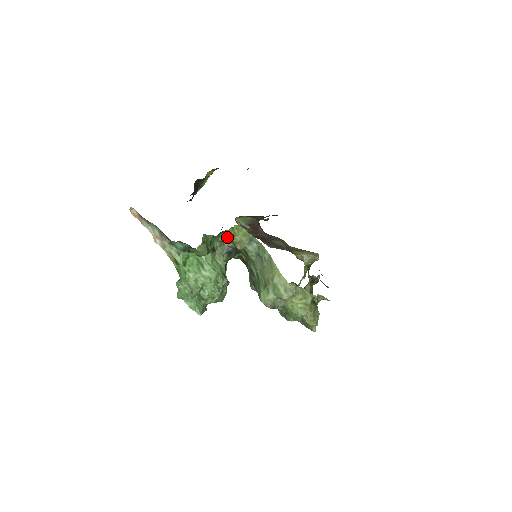
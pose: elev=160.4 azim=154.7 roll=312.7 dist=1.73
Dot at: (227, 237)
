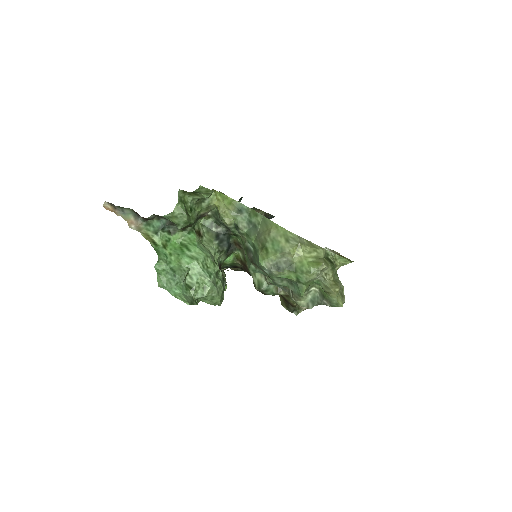
Dot at: (214, 219)
